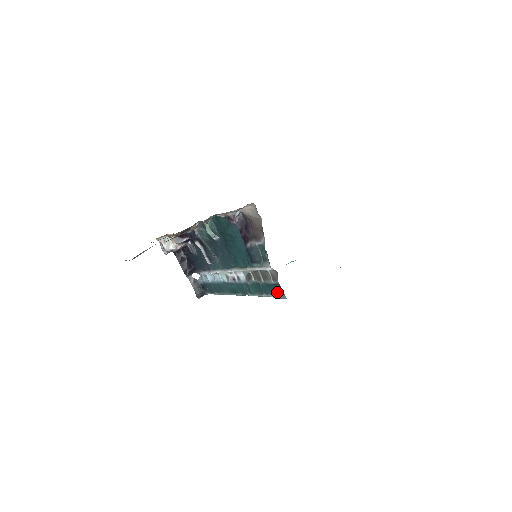
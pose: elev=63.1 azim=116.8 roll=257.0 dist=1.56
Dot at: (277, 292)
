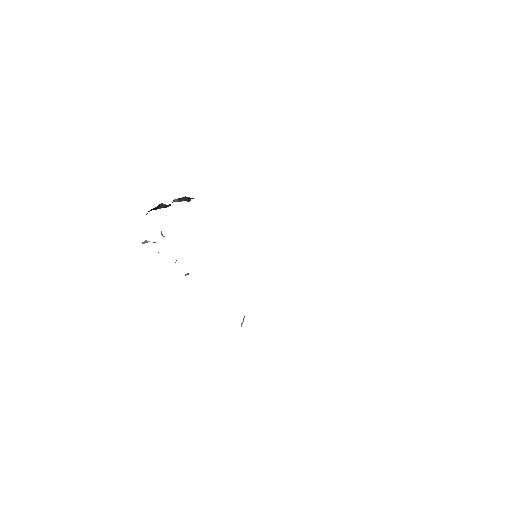
Dot at: occluded
